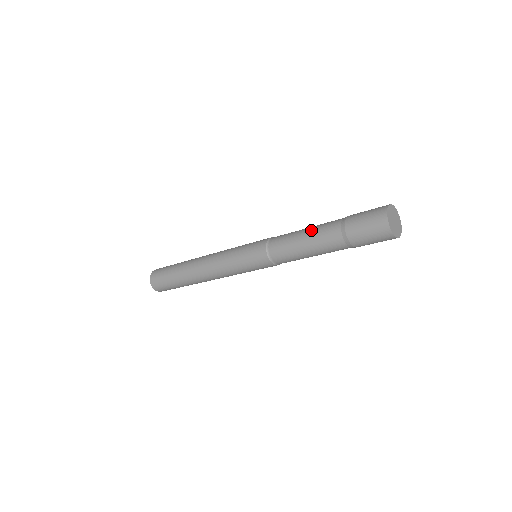
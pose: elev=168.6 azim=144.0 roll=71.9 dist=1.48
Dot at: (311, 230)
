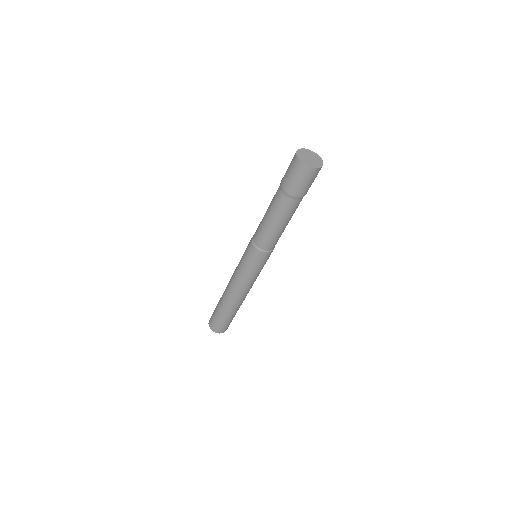
Dot at: occluded
